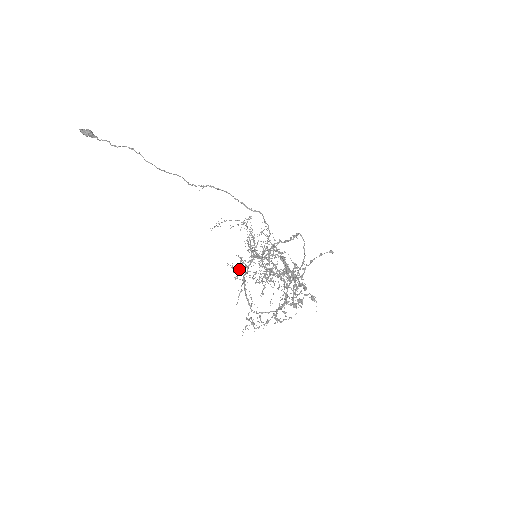
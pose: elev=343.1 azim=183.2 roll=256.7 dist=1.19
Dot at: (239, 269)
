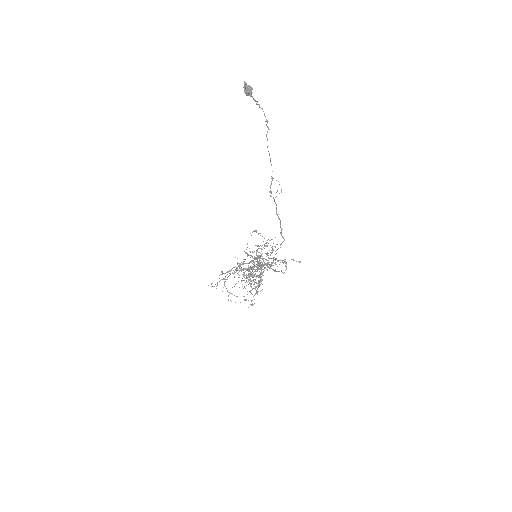
Dot at: (234, 277)
